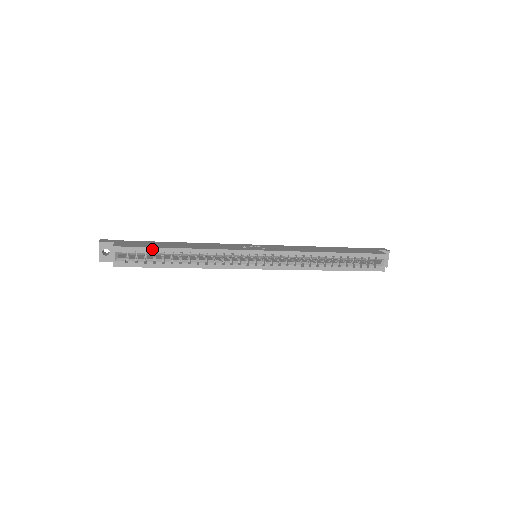
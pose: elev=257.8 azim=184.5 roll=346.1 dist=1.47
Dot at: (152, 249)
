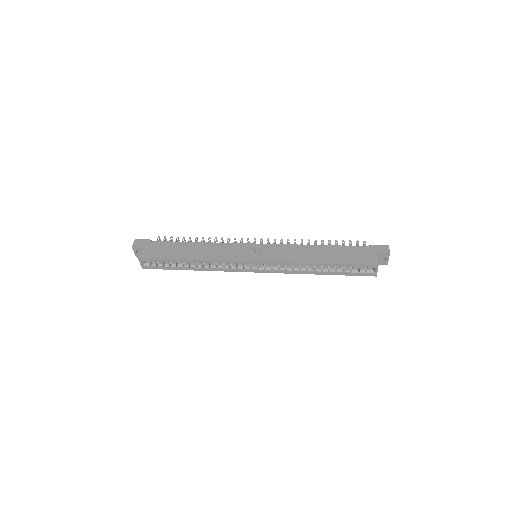
Dot at: (166, 260)
